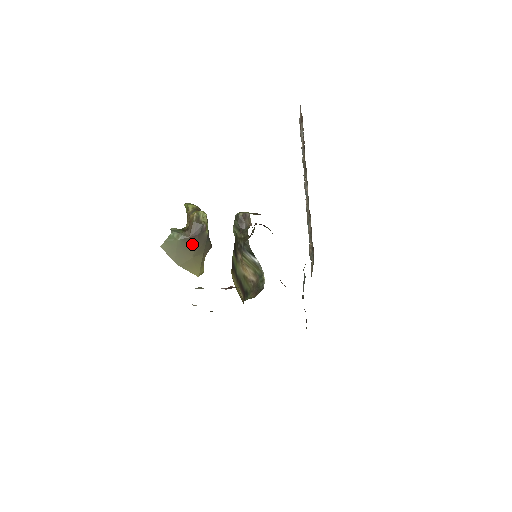
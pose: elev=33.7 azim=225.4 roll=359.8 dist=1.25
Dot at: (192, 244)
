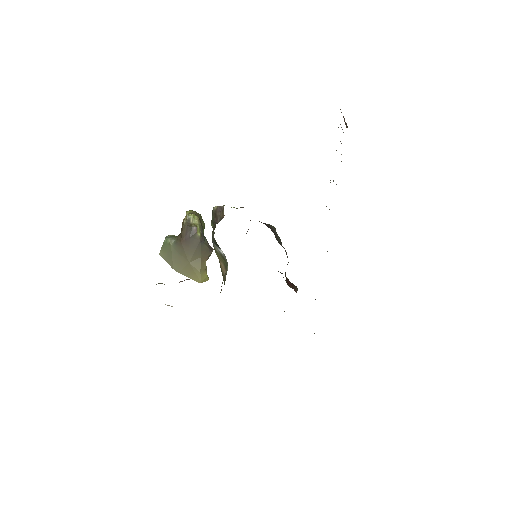
Dot at: (185, 248)
